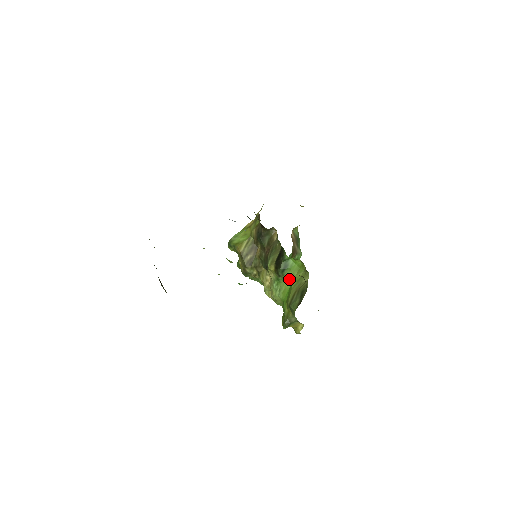
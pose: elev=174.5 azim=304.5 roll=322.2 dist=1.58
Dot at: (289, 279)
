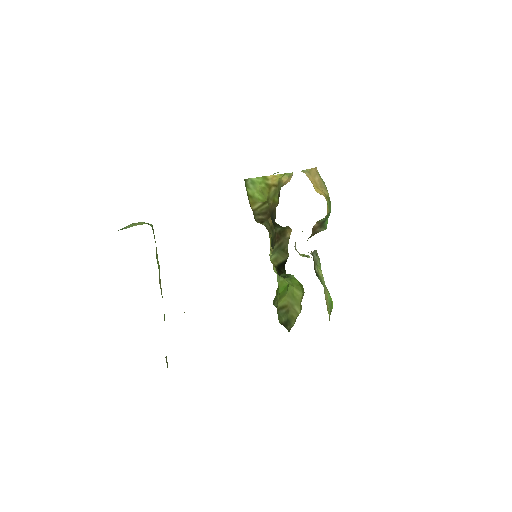
Dot at: (288, 282)
